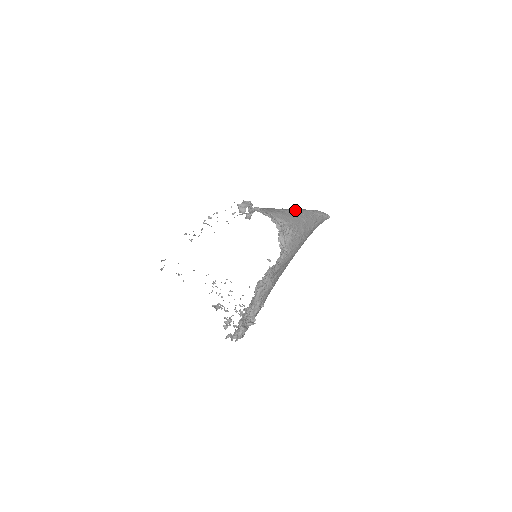
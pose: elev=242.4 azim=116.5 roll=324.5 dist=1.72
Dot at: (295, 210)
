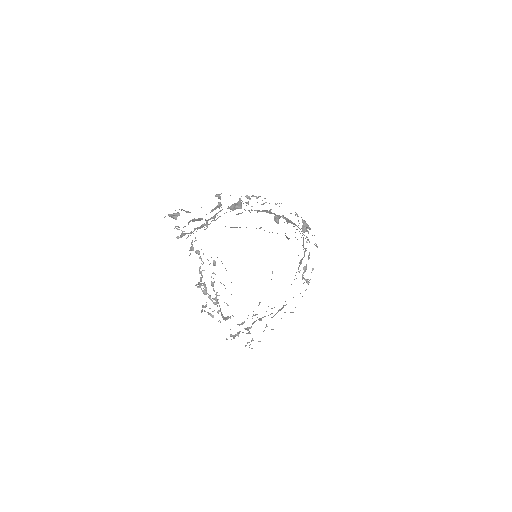
Dot at: occluded
